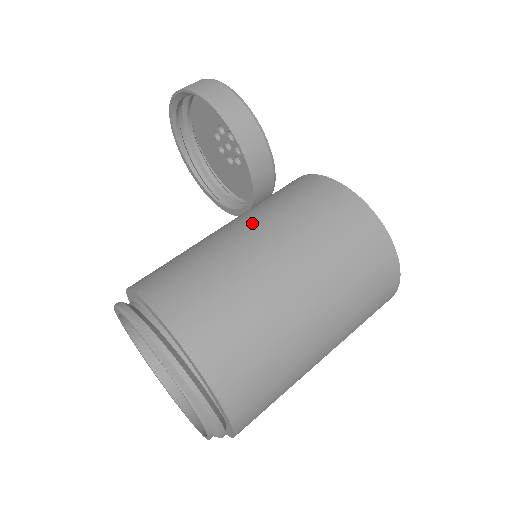
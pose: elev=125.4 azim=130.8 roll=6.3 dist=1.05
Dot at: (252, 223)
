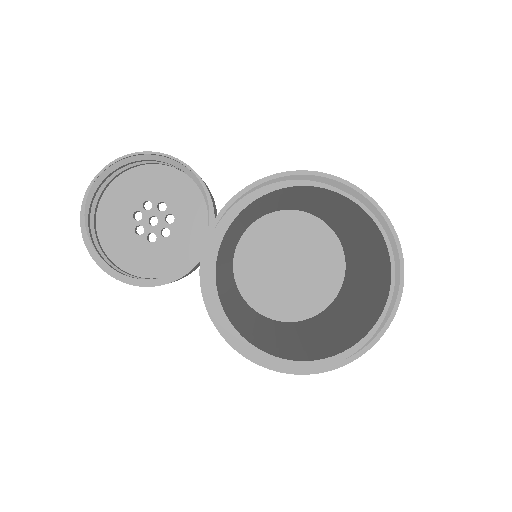
Dot at: occluded
